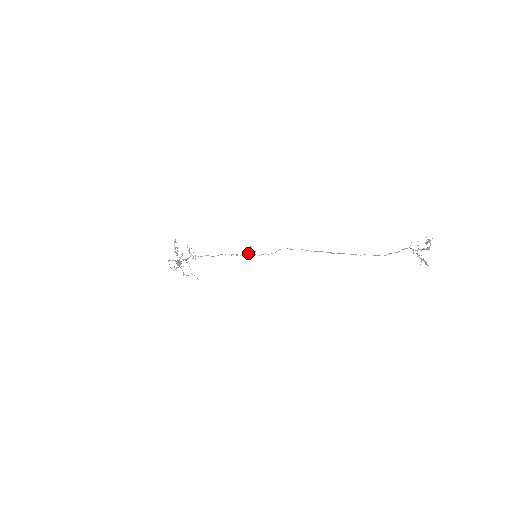
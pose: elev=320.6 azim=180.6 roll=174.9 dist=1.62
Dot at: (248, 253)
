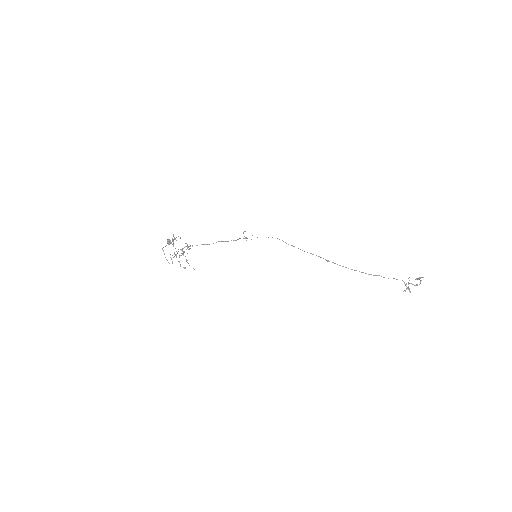
Dot at: occluded
